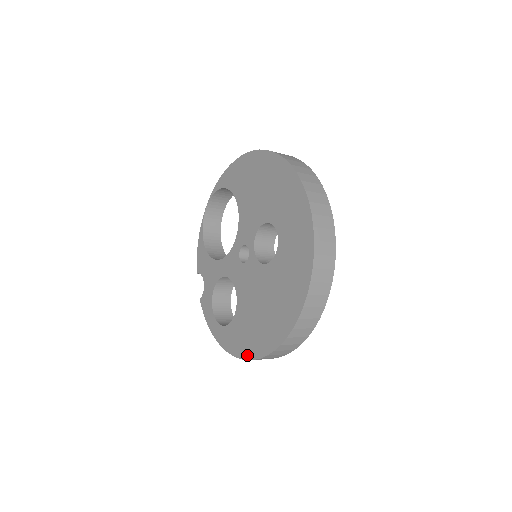
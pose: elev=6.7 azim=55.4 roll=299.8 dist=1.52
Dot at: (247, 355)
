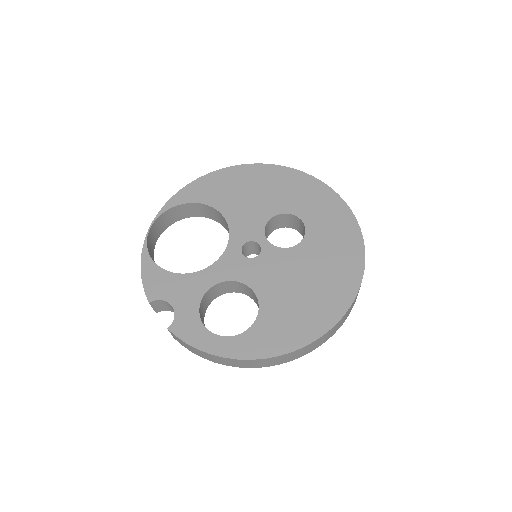
Dot at: (302, 341)
